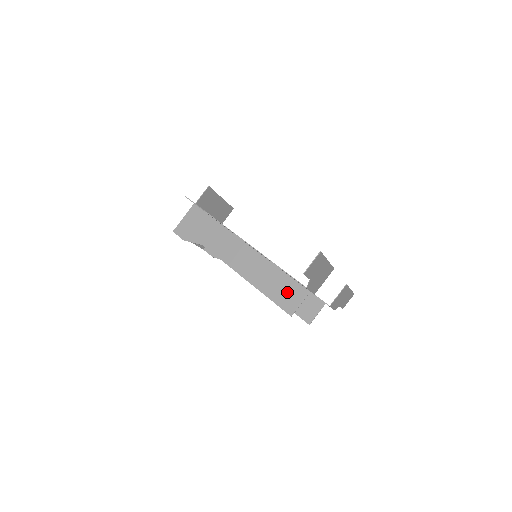
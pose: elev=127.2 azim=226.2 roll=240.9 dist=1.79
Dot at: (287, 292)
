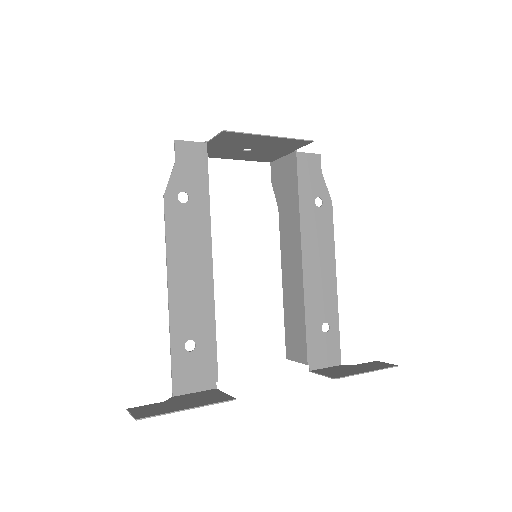
Dot at: occluded
